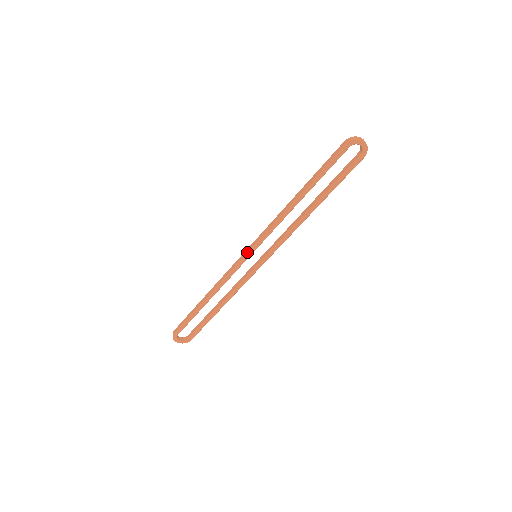
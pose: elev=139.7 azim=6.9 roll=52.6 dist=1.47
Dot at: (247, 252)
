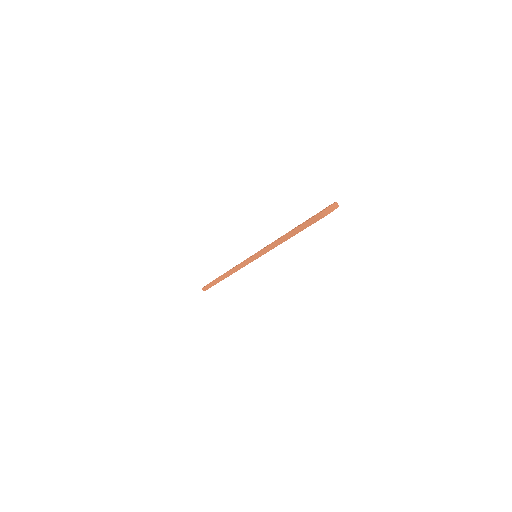
Dot at: occluded
